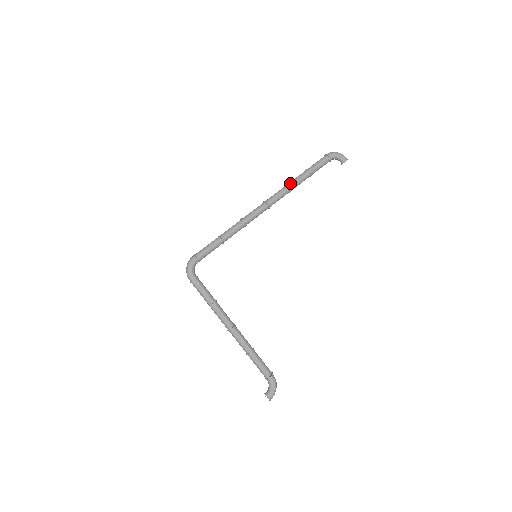
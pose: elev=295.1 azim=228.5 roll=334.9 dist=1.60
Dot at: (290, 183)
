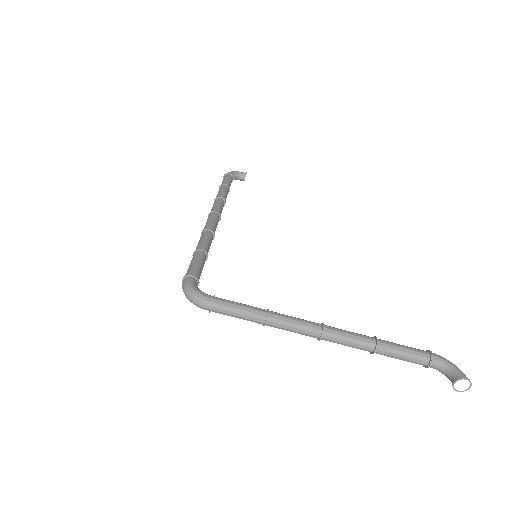
Dot at: (217, 195)
